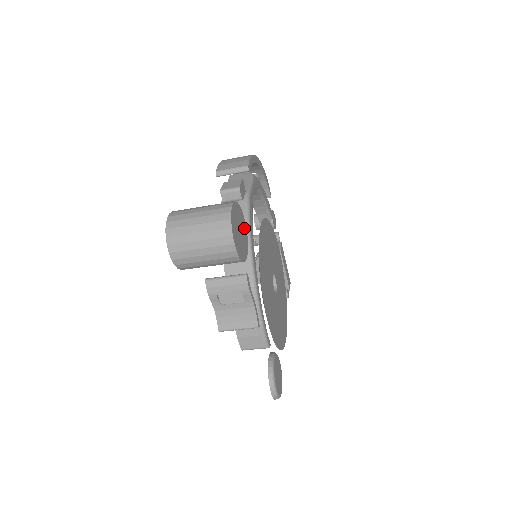
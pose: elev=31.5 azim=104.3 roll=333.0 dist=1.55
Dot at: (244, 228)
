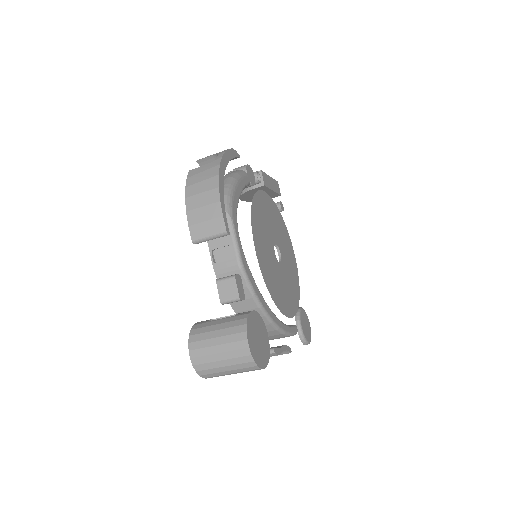
Dot at: (257, 320)
